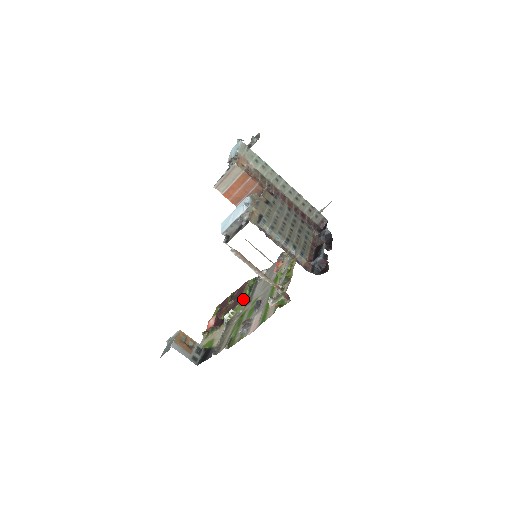
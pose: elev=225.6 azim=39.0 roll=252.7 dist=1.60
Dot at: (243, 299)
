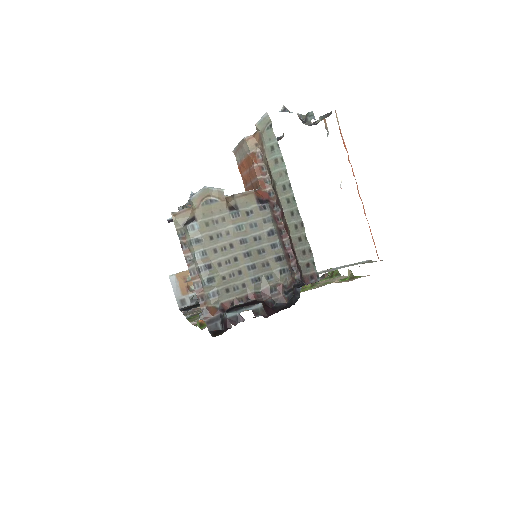
Dot at: occluded
